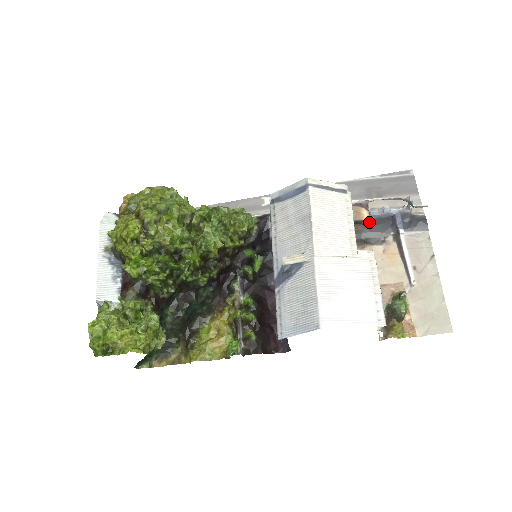
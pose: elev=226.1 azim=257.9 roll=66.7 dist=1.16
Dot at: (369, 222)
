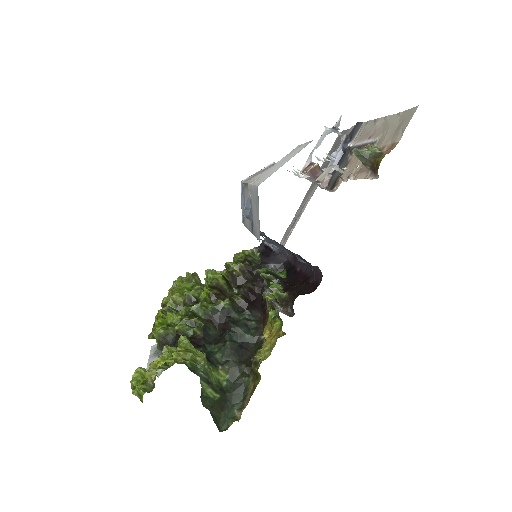
Dot at: (333, 173)
